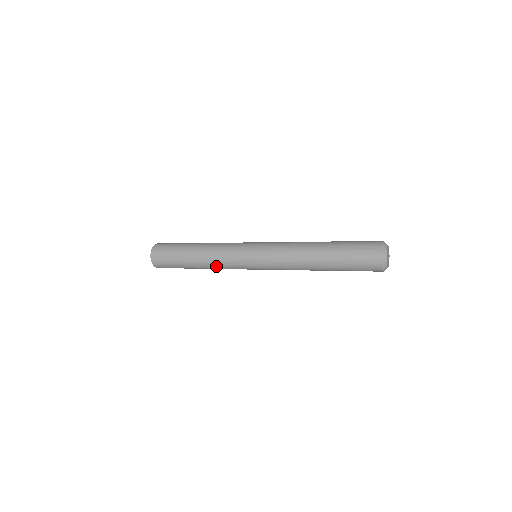
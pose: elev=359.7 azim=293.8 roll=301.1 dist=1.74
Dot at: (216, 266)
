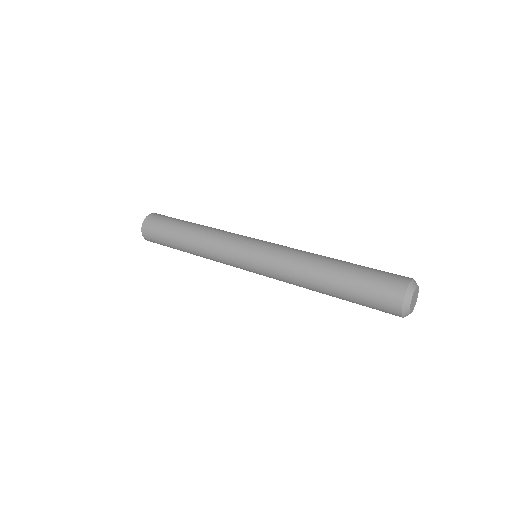
Dot at: occluded
